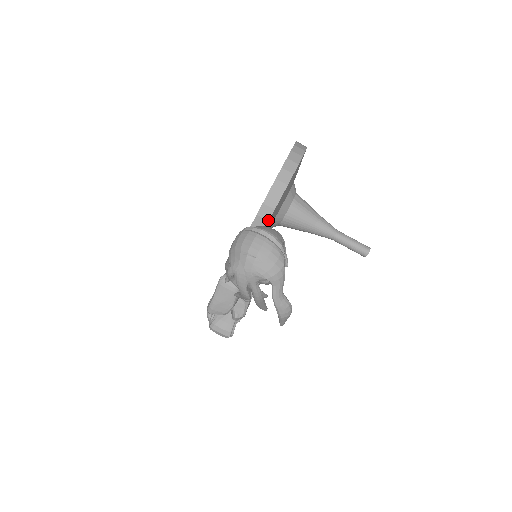
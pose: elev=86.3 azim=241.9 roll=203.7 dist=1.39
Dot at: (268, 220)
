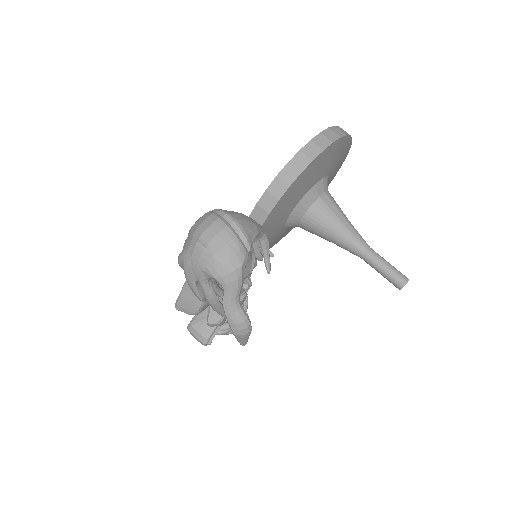
Dot at: (269, 212)
